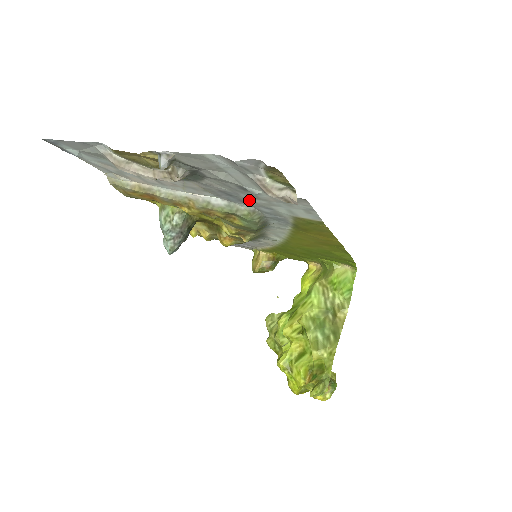
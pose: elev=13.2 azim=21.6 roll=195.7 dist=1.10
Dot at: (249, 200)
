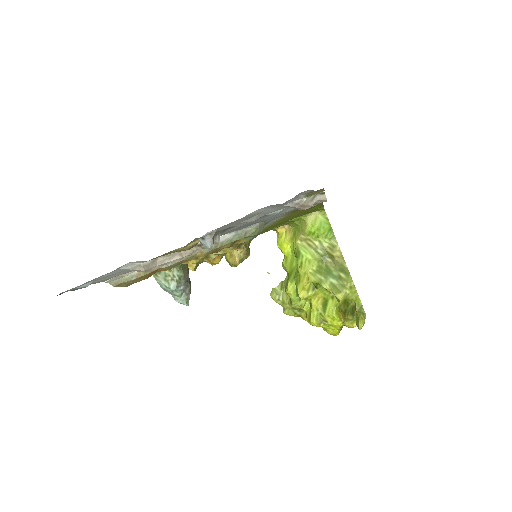
Dot at: (261, 220)
